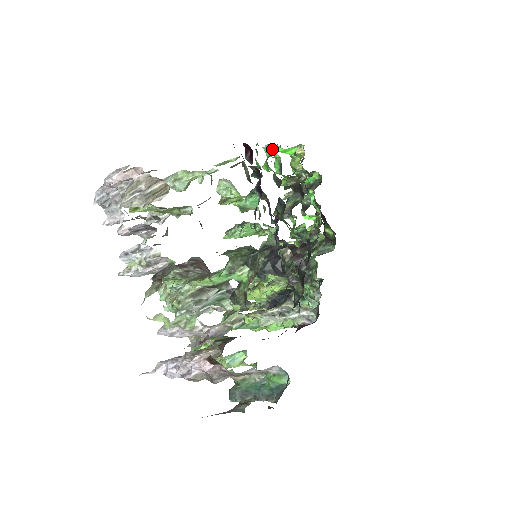
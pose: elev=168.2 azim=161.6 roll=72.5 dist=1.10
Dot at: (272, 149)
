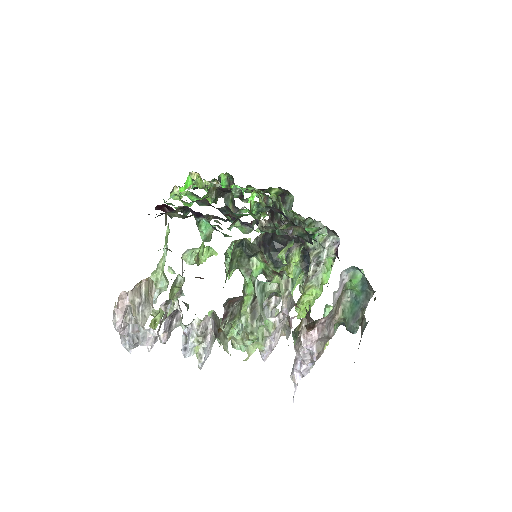
Dot at: (176, 192)
